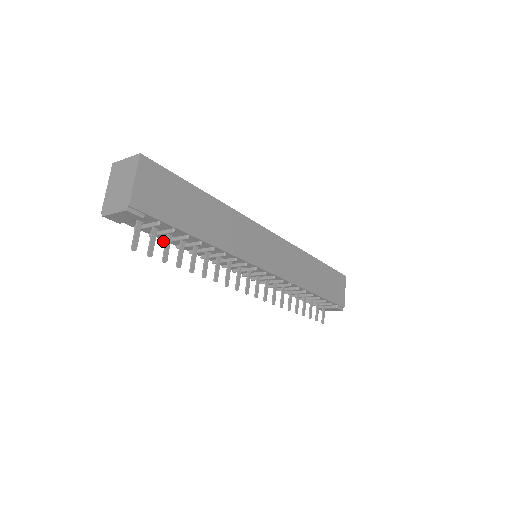
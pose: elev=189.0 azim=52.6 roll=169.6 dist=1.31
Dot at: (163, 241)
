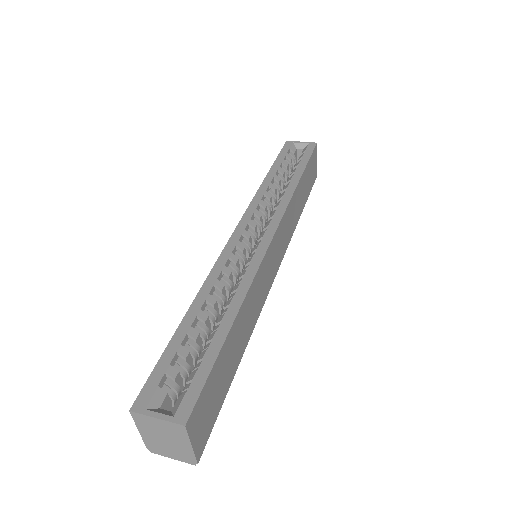
Dot at: occluded
